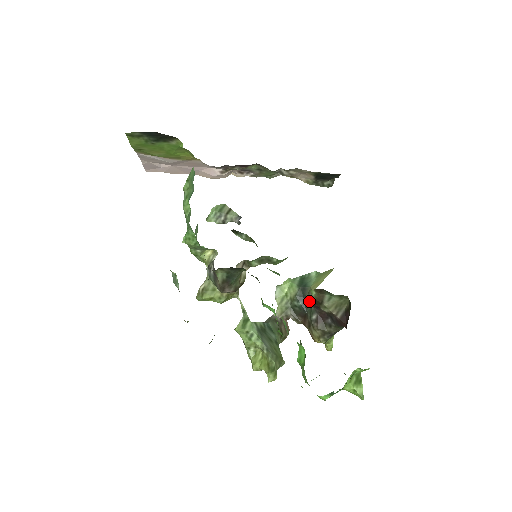
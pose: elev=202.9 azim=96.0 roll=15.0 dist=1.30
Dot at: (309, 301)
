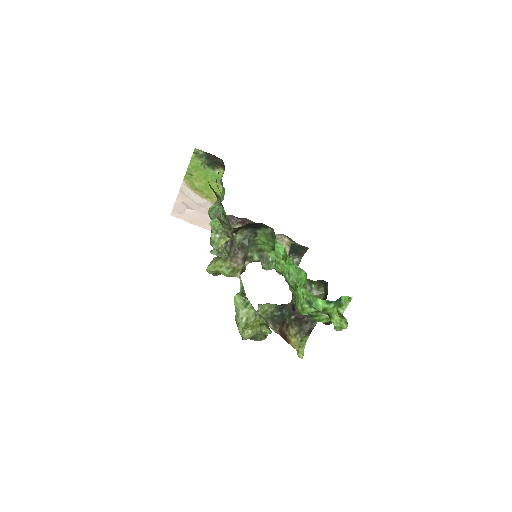
Dot at: (288, 309)
